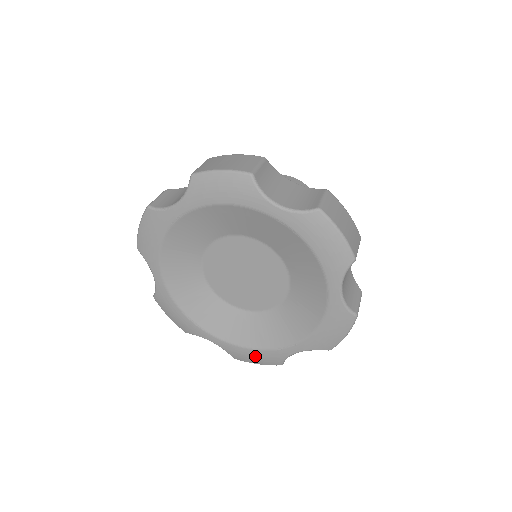
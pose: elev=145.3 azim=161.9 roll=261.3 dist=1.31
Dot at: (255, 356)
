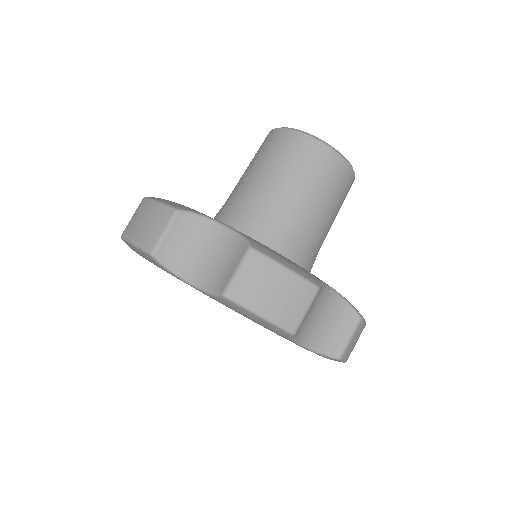
Dot at: occluded
